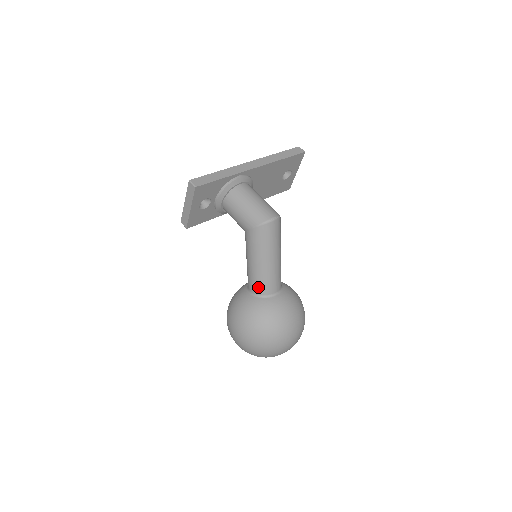
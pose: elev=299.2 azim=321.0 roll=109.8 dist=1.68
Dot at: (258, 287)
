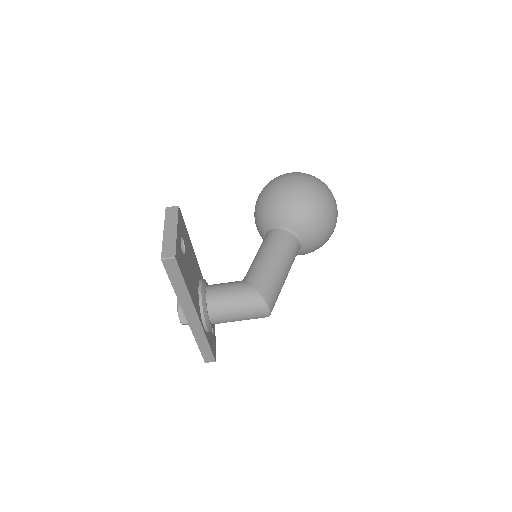
Dot at: occluded
